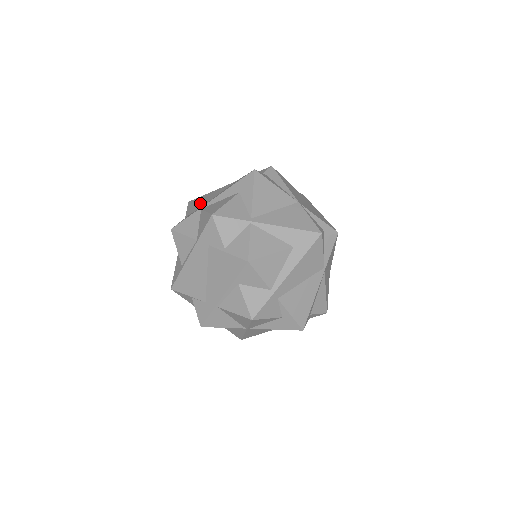
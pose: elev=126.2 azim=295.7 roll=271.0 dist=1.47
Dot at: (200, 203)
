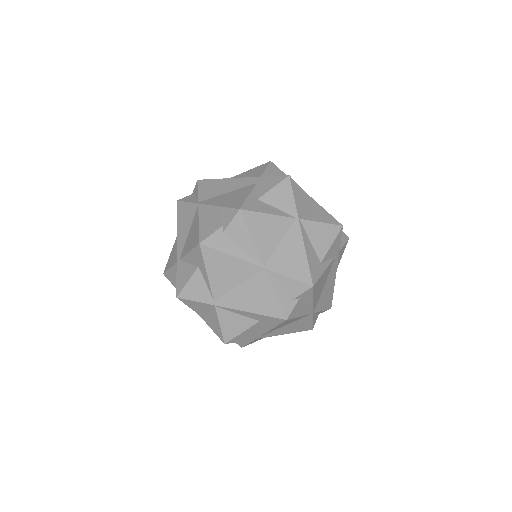
Dot at: (215, 283)
